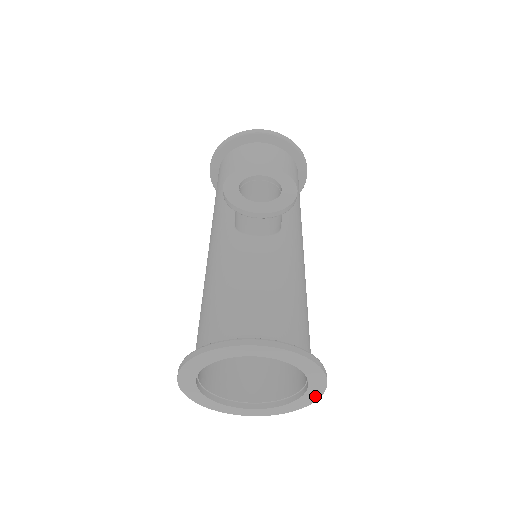
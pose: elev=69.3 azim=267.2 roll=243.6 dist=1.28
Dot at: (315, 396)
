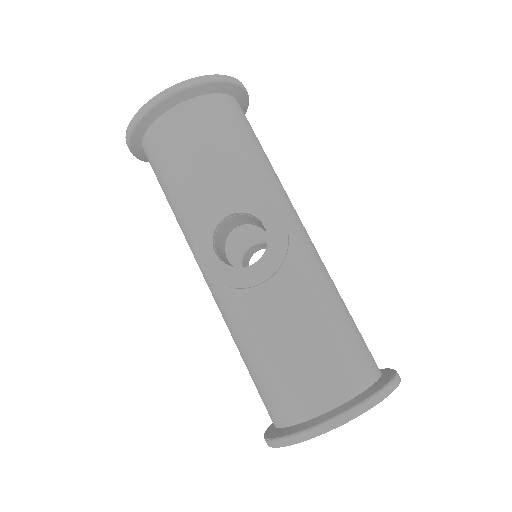
Dot at: occluded
